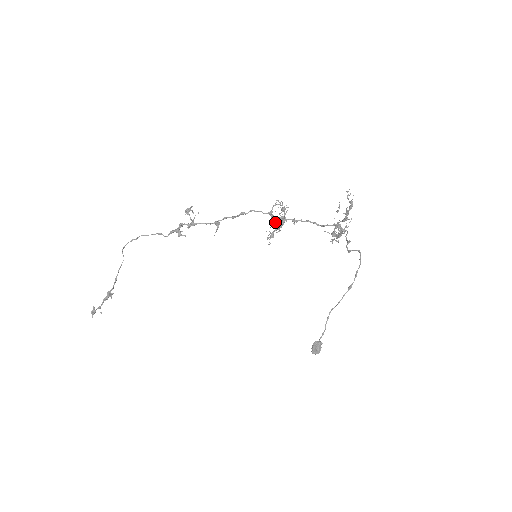
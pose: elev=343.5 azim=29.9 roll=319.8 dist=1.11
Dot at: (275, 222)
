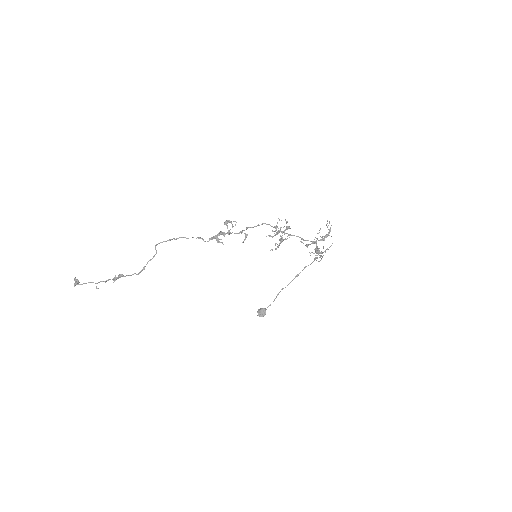
Dot at: (282, 237)
